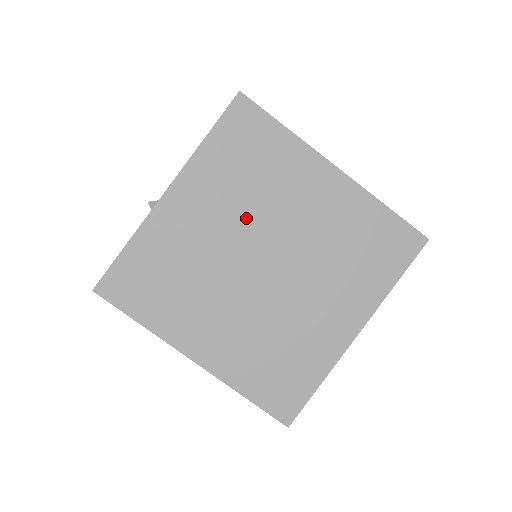
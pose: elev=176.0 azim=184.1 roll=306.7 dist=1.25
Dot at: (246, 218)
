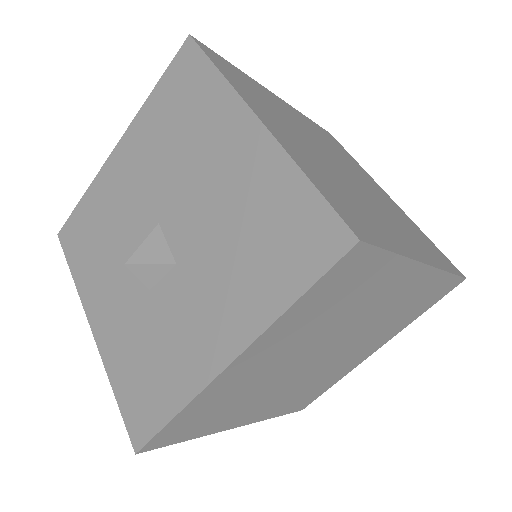
Dot at: (316, 339)
